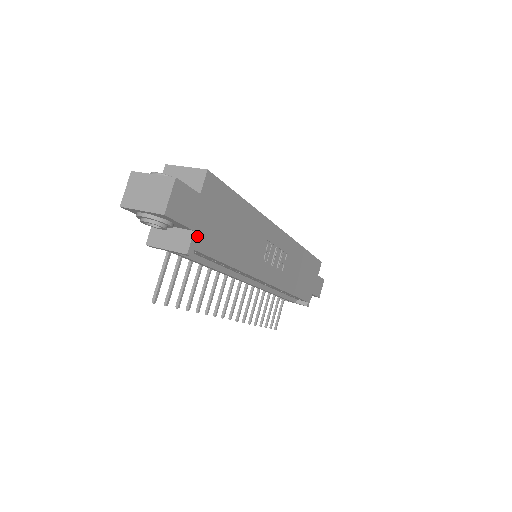
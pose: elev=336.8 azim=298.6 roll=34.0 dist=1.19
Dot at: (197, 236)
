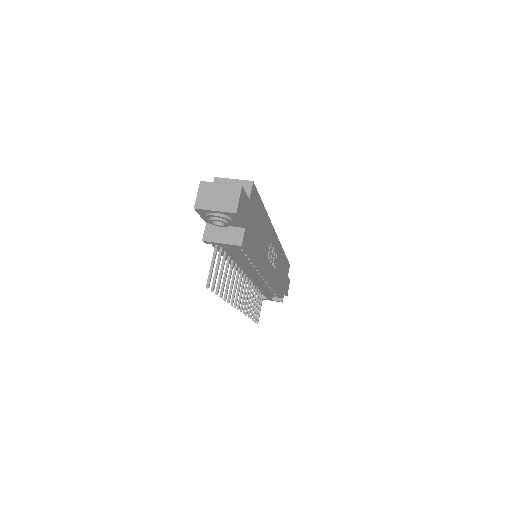
Dot at: (246, 232)
